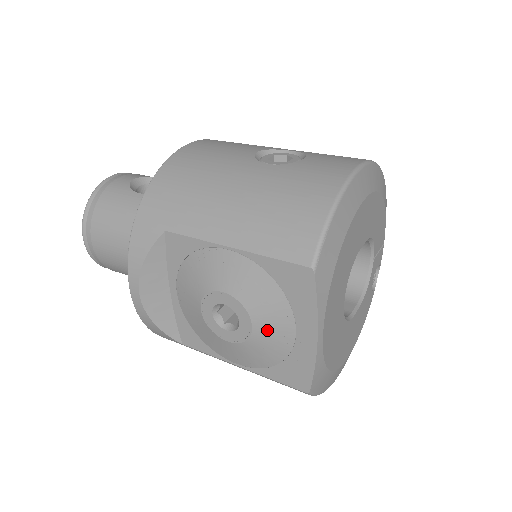
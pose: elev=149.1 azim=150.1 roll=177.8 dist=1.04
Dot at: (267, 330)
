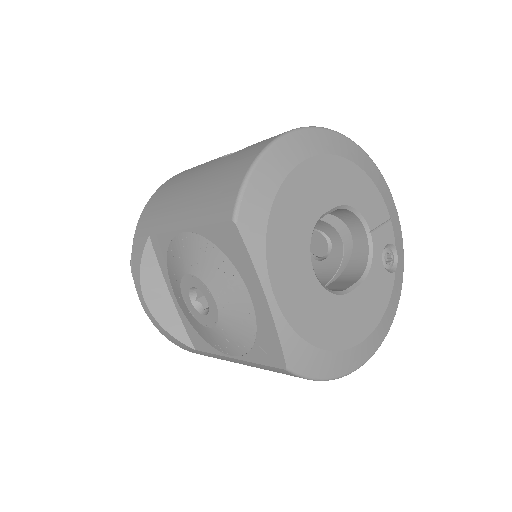
Dot at: (228, 302)
